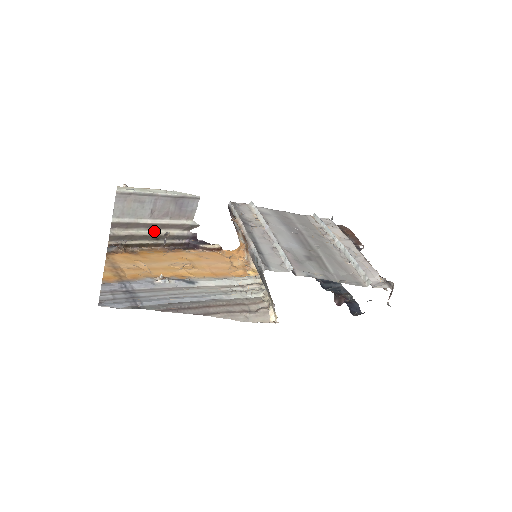
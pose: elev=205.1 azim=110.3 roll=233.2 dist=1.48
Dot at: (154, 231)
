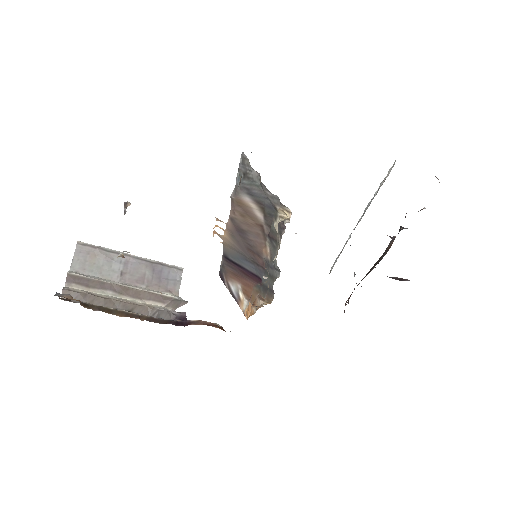
Dot at: (125, 299)
